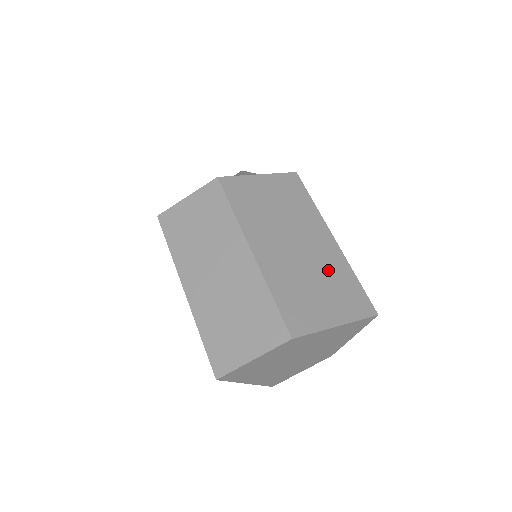
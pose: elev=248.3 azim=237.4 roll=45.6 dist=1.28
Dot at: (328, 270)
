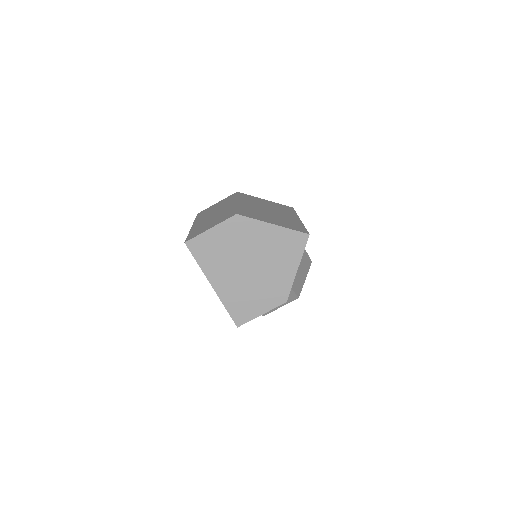
Dot at: (285, 219)
